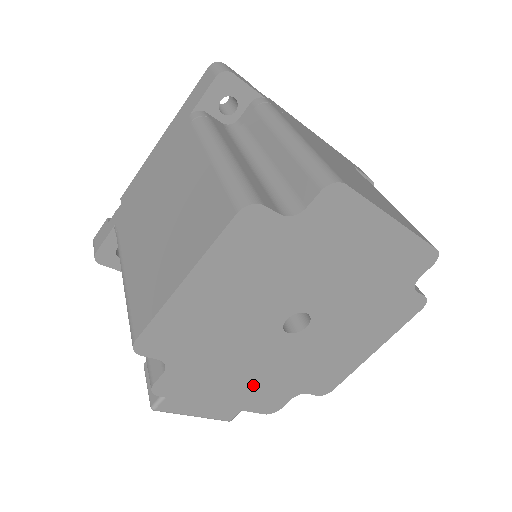
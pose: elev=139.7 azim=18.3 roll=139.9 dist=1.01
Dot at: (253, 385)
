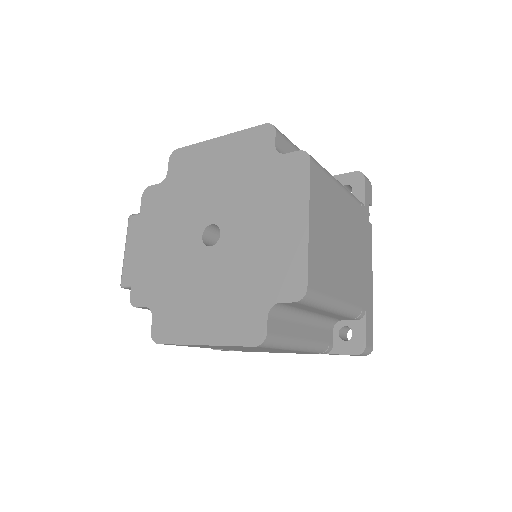
Dot at: (156, 257)
